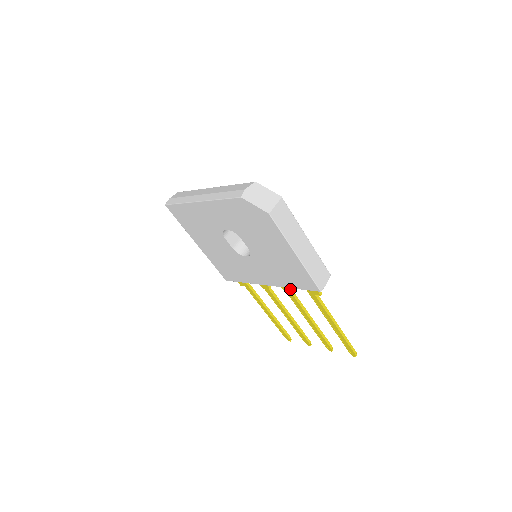
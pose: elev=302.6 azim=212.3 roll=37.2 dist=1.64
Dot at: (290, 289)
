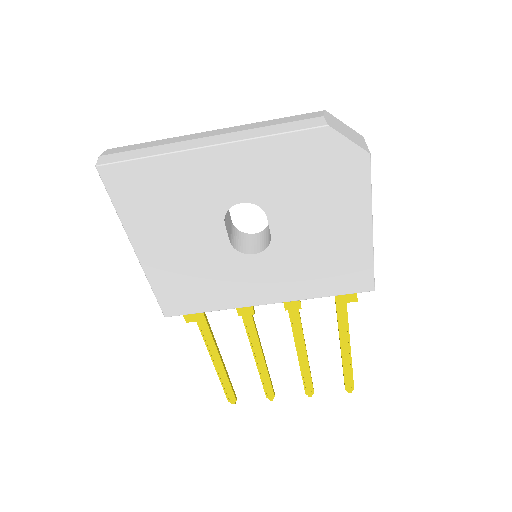
Dot at: (300, 304)
